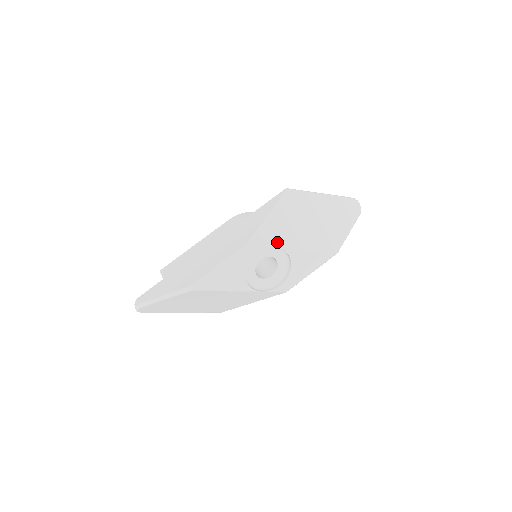
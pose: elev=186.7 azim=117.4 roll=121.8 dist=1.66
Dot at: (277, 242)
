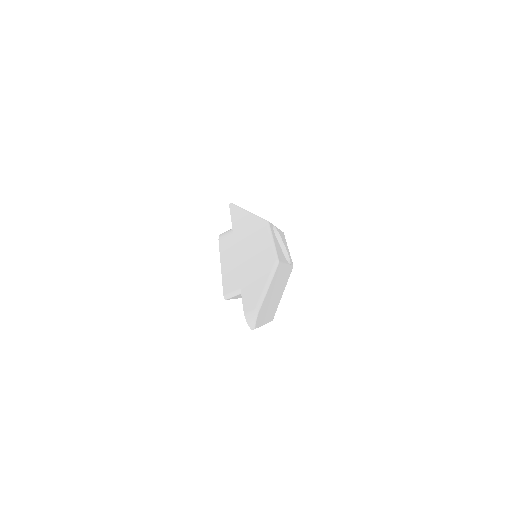
Dot at: occluded
